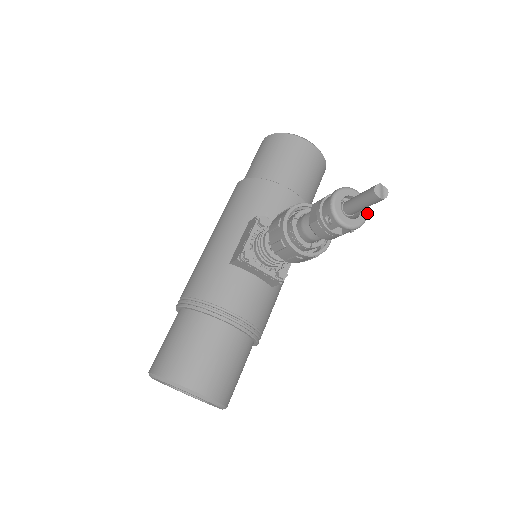
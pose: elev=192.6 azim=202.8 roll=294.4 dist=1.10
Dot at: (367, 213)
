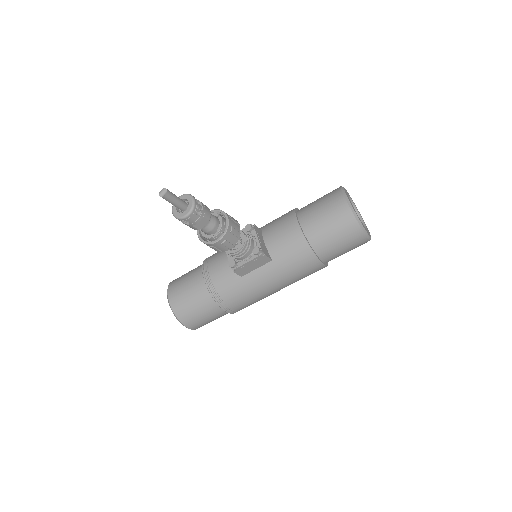
Dot at: (188, 214)
